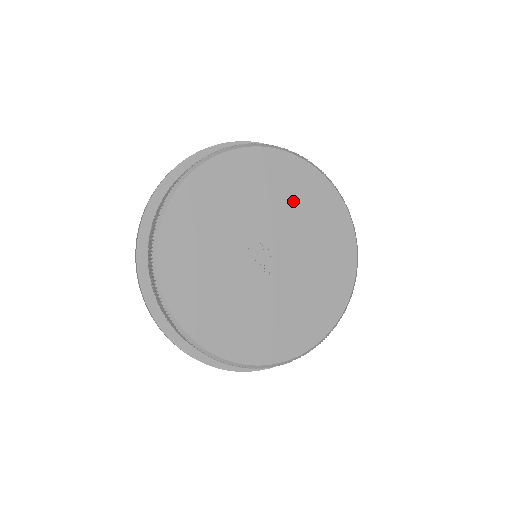
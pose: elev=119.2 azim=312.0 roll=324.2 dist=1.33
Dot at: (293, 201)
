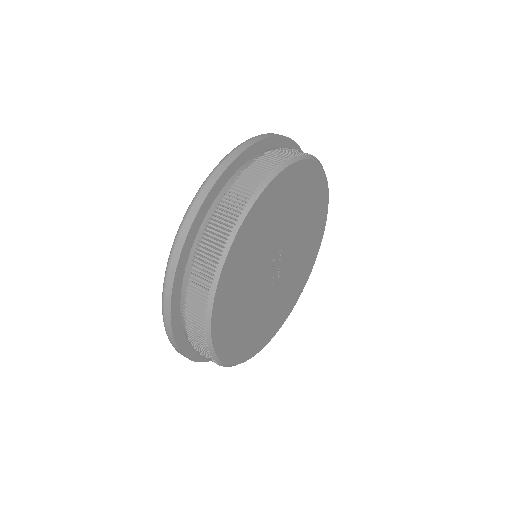
Dot at: (308, 214)
